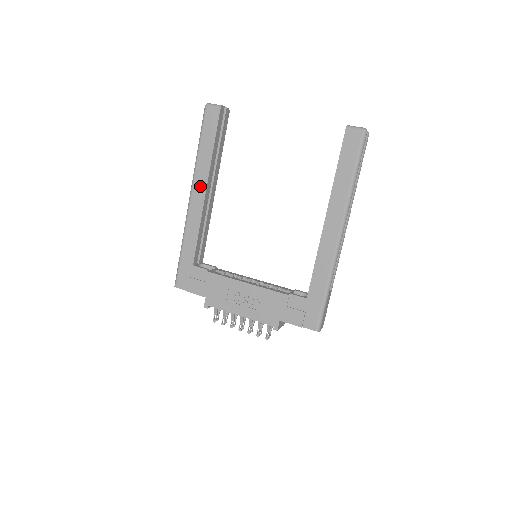
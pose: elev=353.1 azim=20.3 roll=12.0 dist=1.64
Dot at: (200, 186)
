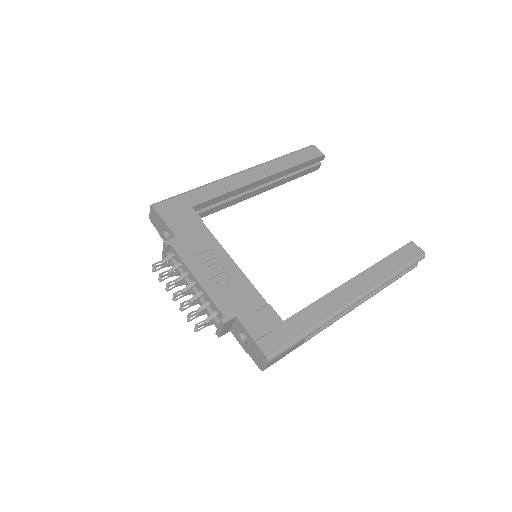
Dot at: (261, 172)
